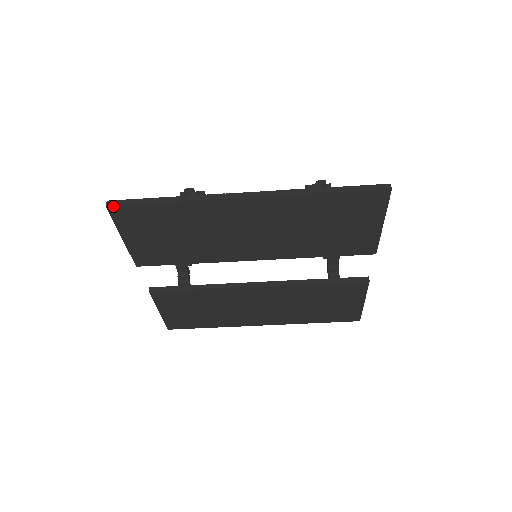
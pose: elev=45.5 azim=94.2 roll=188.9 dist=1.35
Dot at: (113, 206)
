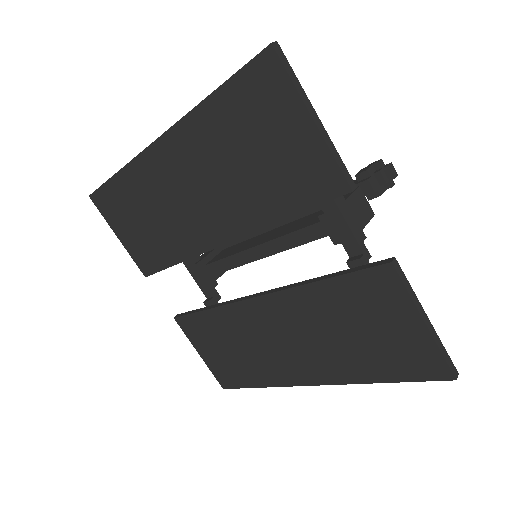
Dot at: (92, 195)
